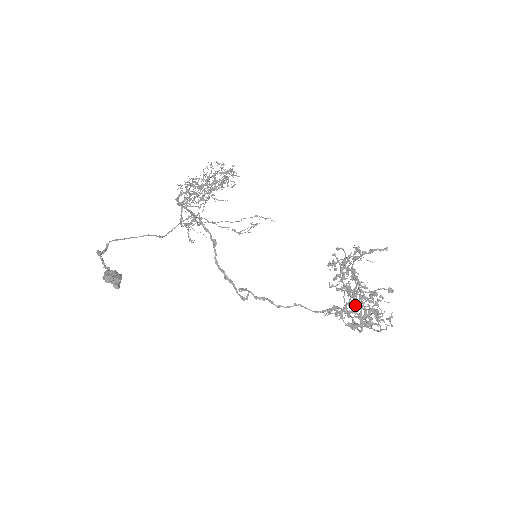
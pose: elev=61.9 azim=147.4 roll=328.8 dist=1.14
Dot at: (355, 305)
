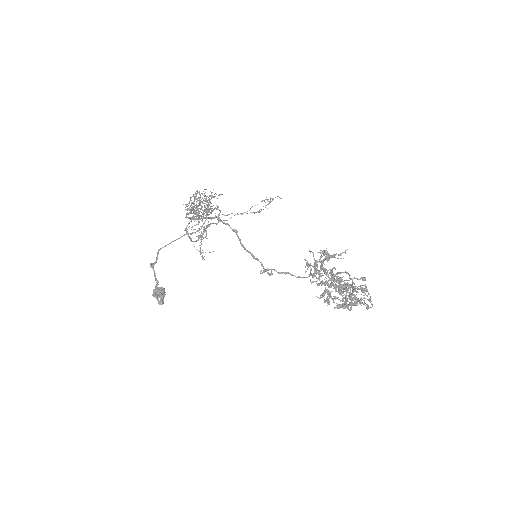
Dot at: occluded
